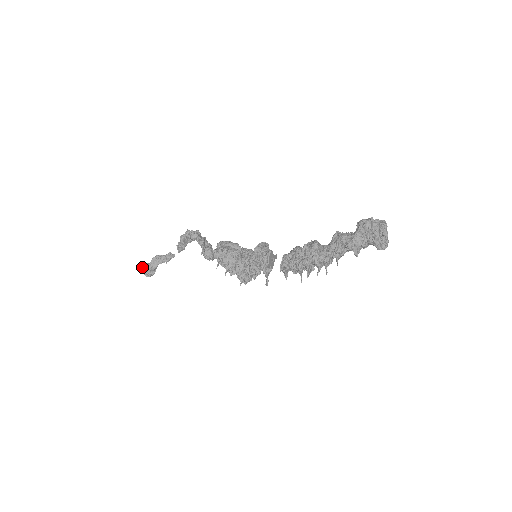
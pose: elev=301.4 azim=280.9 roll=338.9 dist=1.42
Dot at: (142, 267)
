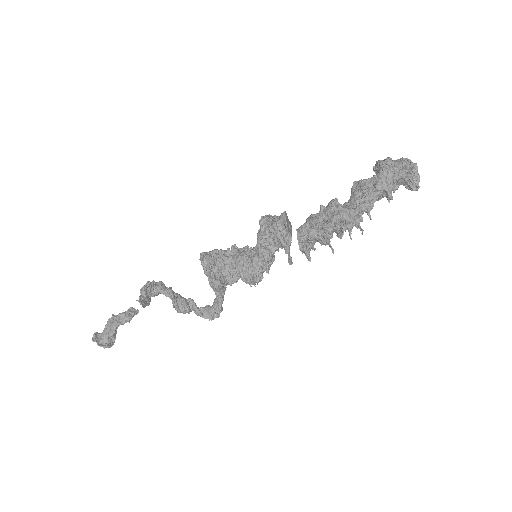
Dot at: (94, 337)
